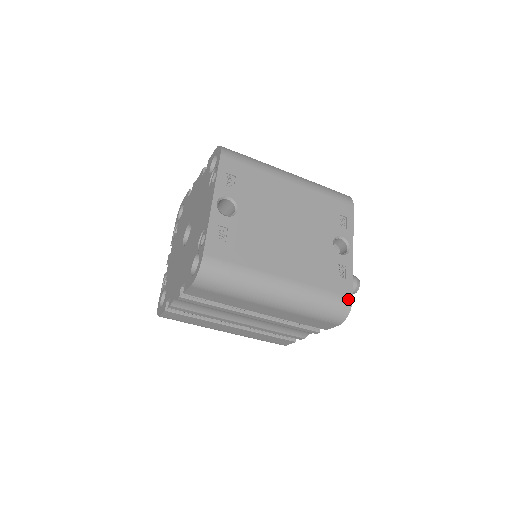
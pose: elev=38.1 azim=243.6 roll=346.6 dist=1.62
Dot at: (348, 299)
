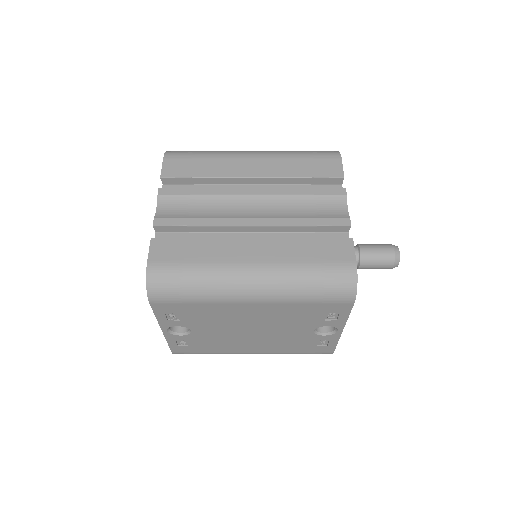
Dot at: (328, 353)
